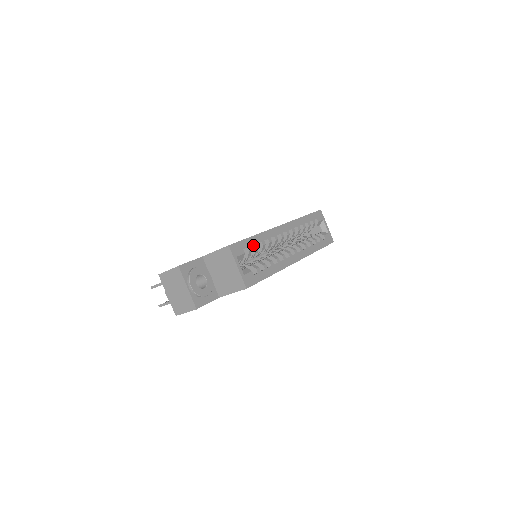
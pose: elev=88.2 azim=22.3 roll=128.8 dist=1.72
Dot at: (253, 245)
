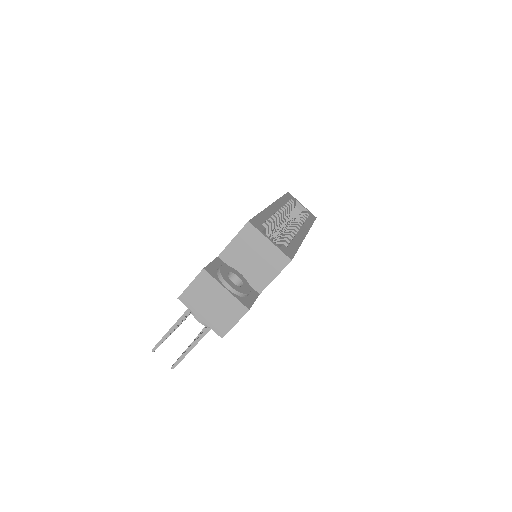
Dot at: occluded
